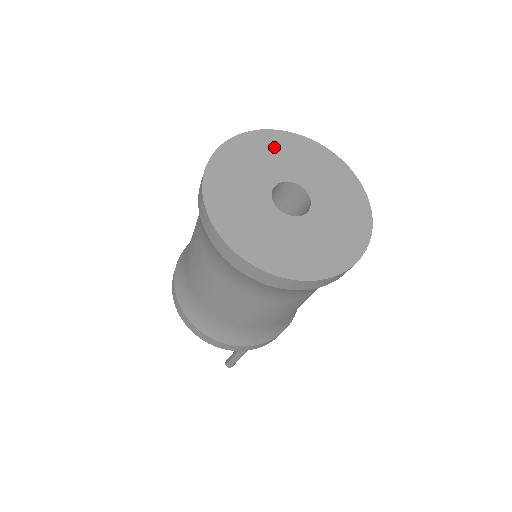
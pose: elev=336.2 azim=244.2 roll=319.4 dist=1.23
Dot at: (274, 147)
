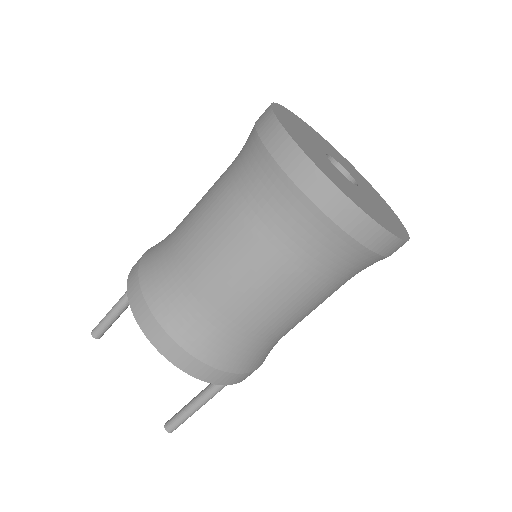
Dot at: (298, 122)
